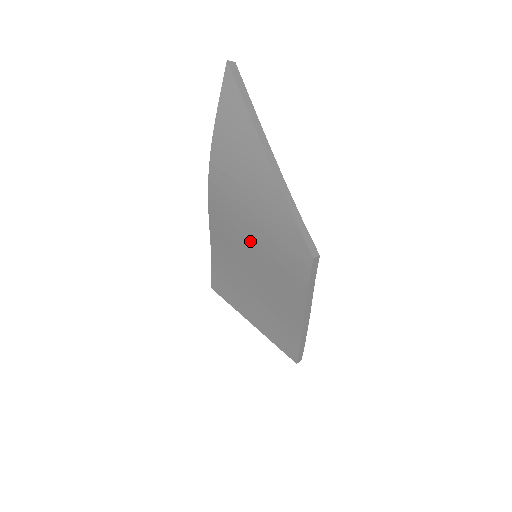
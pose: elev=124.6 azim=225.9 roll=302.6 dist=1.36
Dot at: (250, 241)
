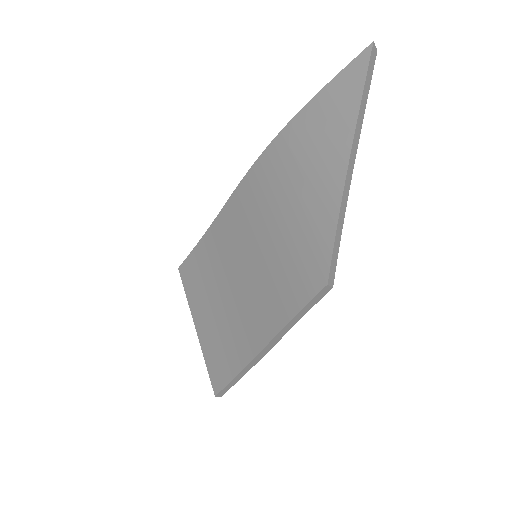
Dot at: (264, 234)
